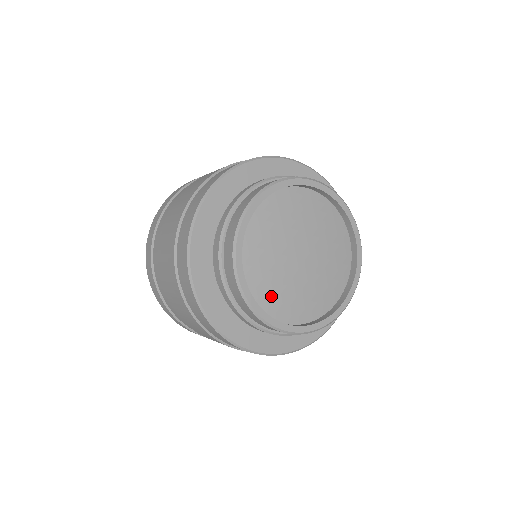
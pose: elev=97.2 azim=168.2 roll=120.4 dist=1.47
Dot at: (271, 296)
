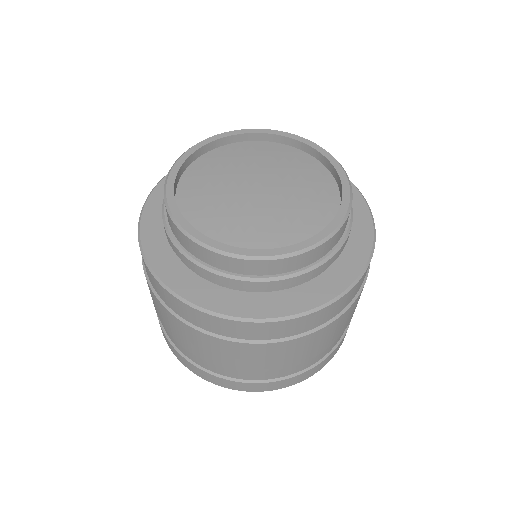
Dot at: (196, 190)
